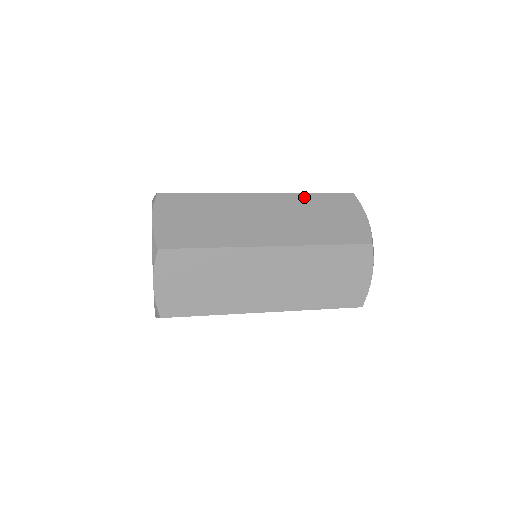
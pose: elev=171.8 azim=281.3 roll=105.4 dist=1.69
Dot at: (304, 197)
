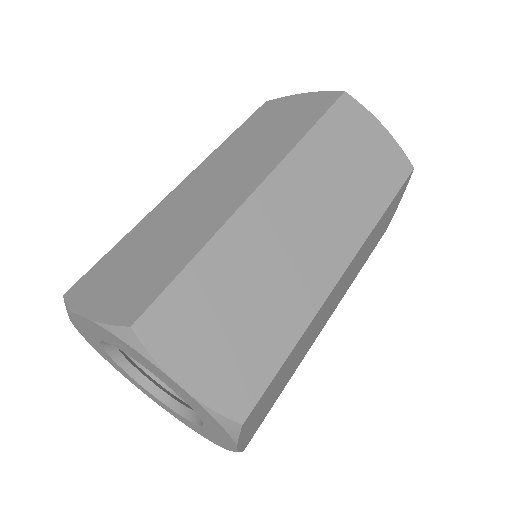
Dot at: (309, 147)
